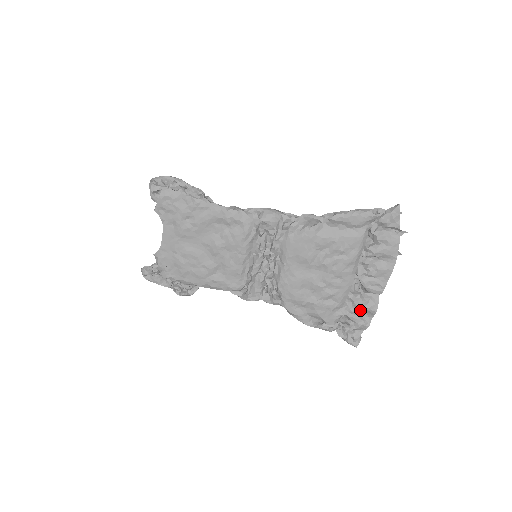
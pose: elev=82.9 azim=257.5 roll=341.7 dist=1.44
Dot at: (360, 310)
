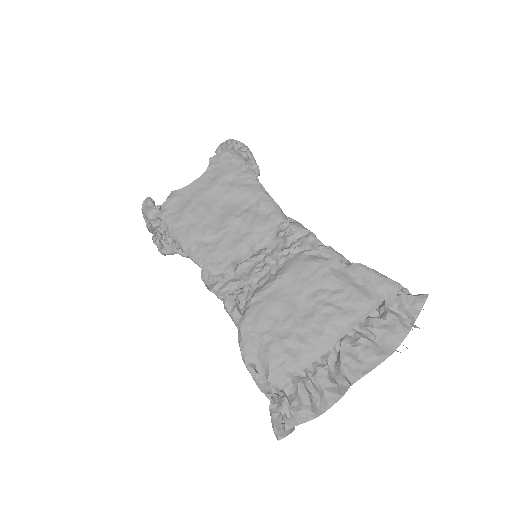
Dot at: (315, 393)
